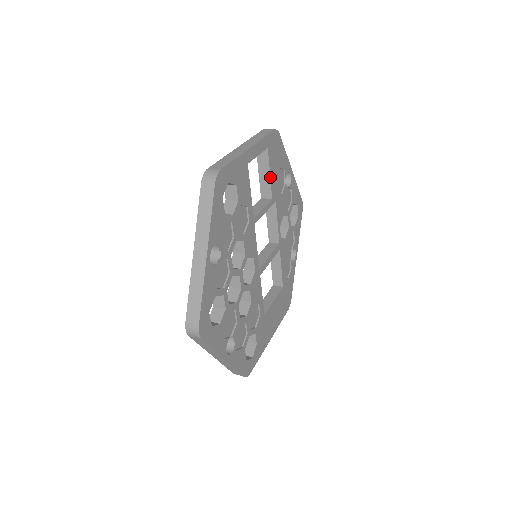
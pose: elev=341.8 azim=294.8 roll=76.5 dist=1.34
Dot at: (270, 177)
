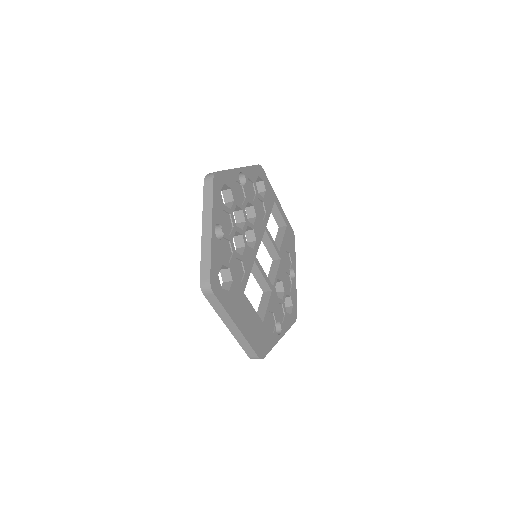
Dot at: (283, 240)
